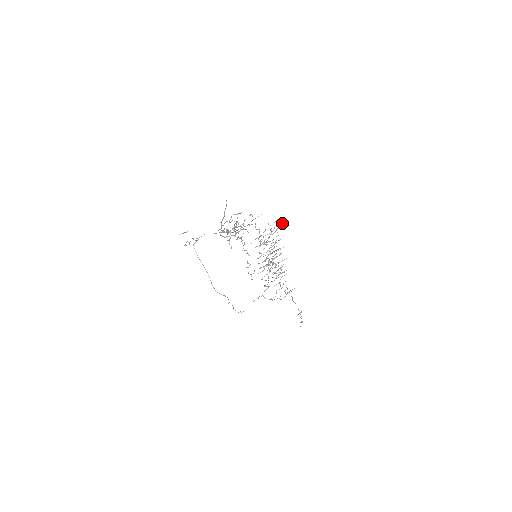
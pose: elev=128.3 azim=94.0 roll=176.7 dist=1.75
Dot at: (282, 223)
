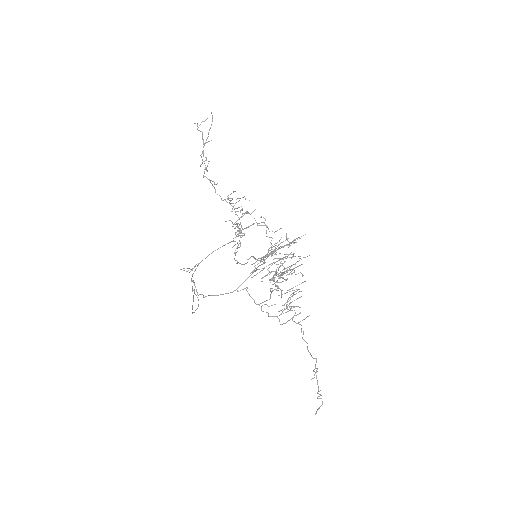
Dot at: occluded
